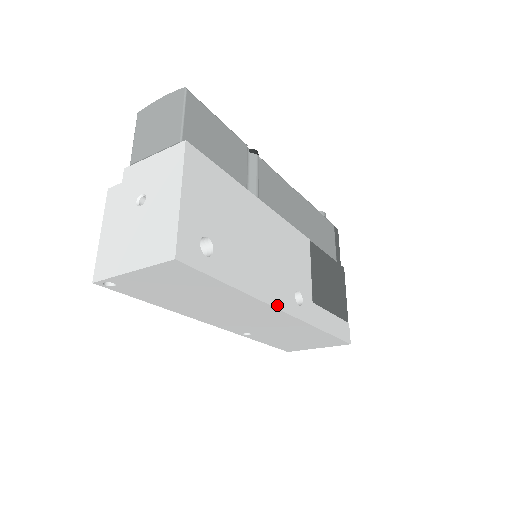
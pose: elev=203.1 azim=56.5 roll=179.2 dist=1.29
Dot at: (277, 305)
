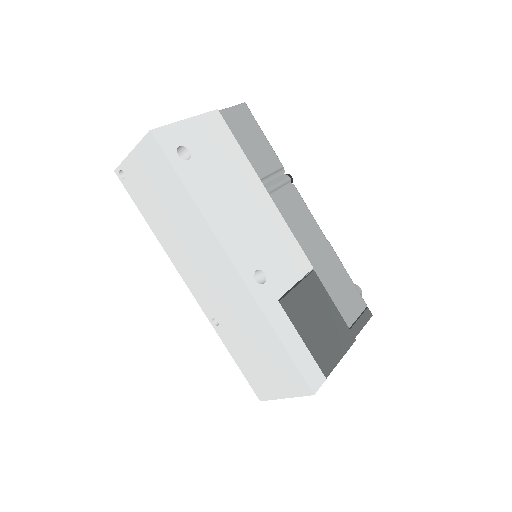
Dot at: (227, 249)
